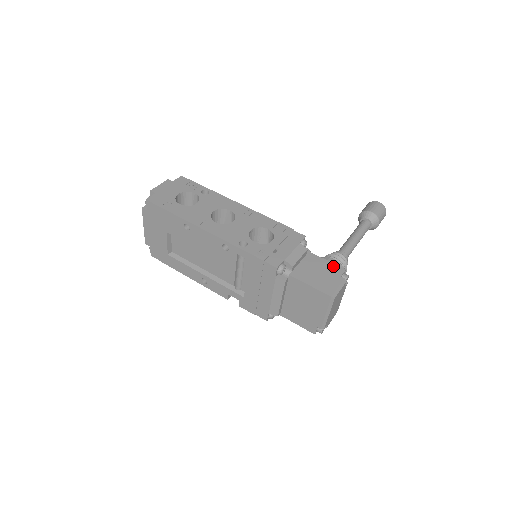
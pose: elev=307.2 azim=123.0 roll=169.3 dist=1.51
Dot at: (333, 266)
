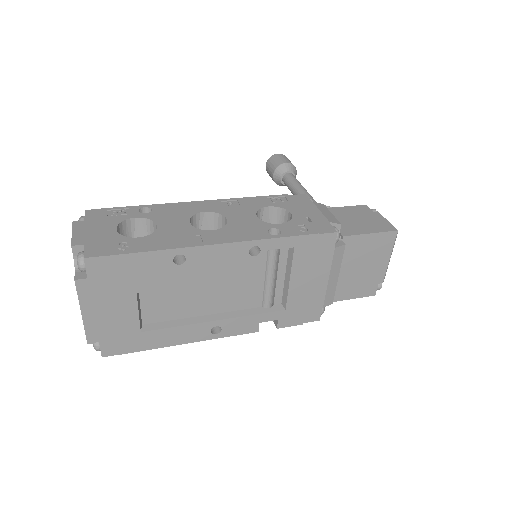
Dot at: (355, 208)
